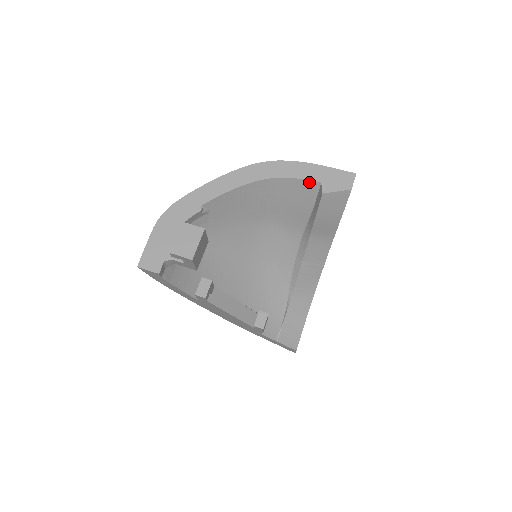
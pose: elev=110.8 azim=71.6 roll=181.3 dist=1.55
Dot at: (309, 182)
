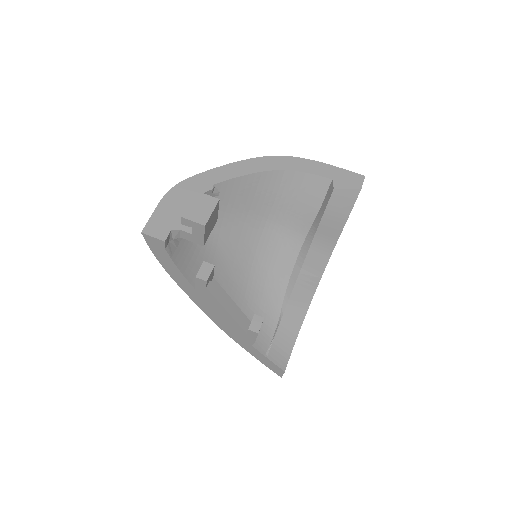
Dot at: (320, 178)
